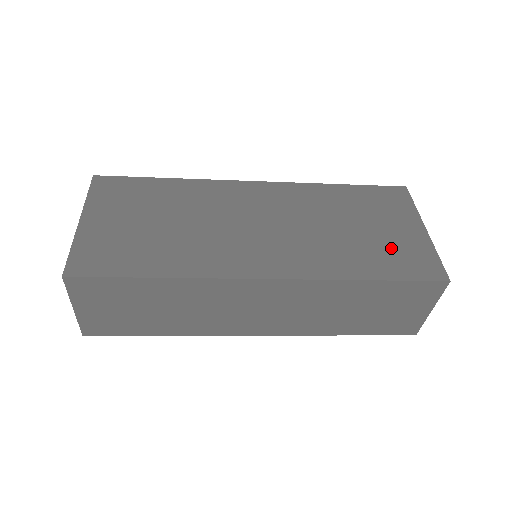
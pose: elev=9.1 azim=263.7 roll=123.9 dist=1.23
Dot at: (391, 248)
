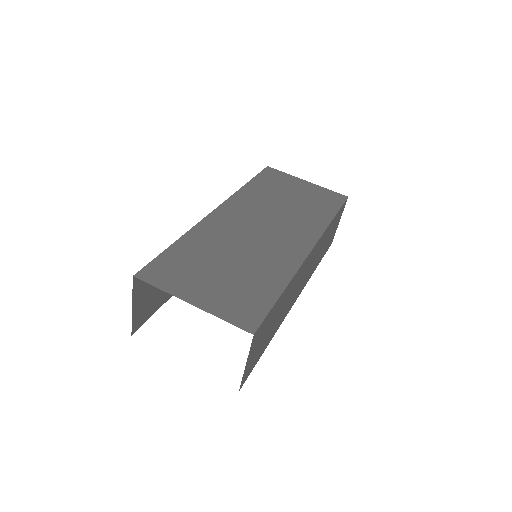
Dot at: (314, 199)
